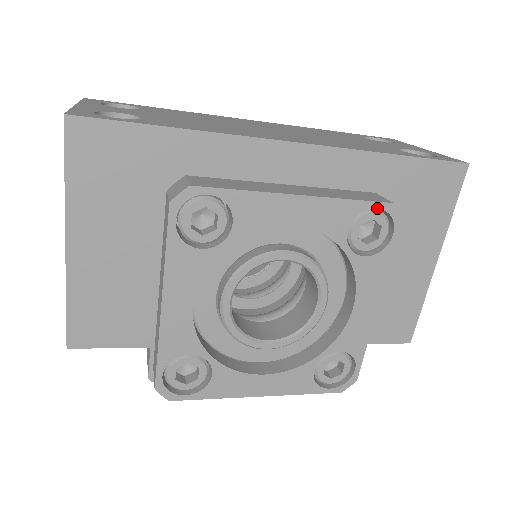
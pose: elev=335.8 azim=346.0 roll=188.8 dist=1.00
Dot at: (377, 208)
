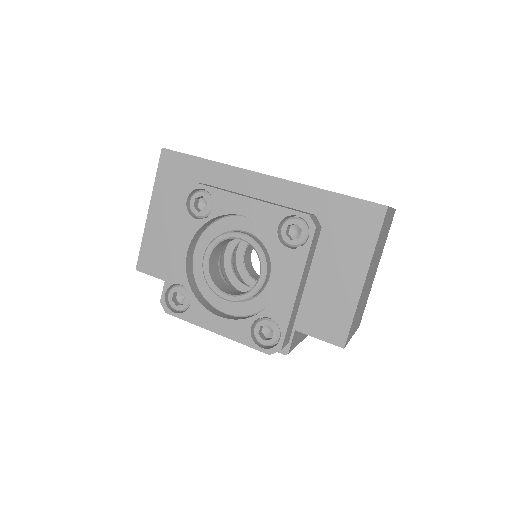
Dot at: occluded
